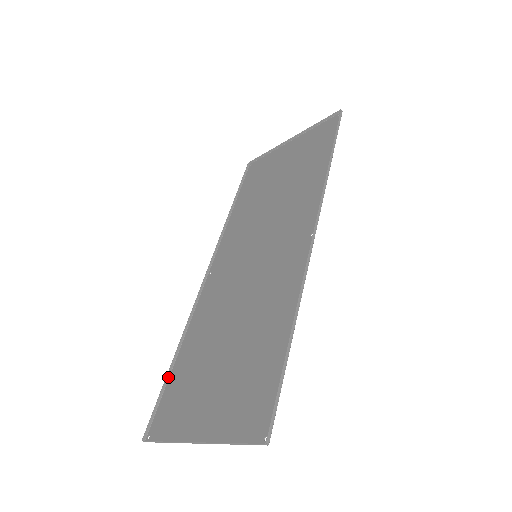
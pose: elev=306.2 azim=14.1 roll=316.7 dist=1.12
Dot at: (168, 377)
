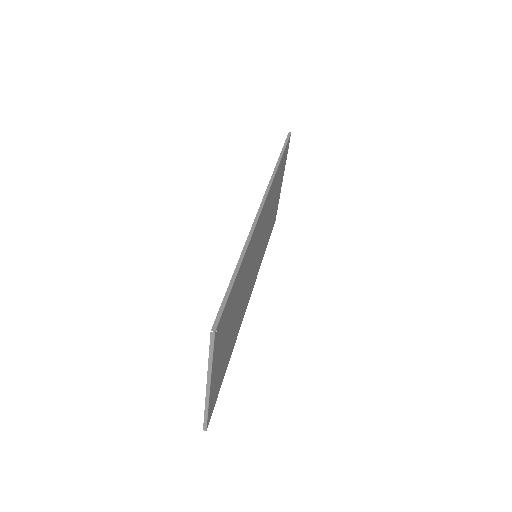
Dot at: occluded
